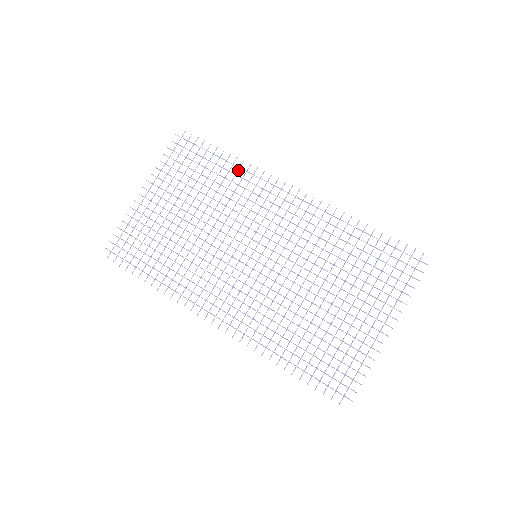
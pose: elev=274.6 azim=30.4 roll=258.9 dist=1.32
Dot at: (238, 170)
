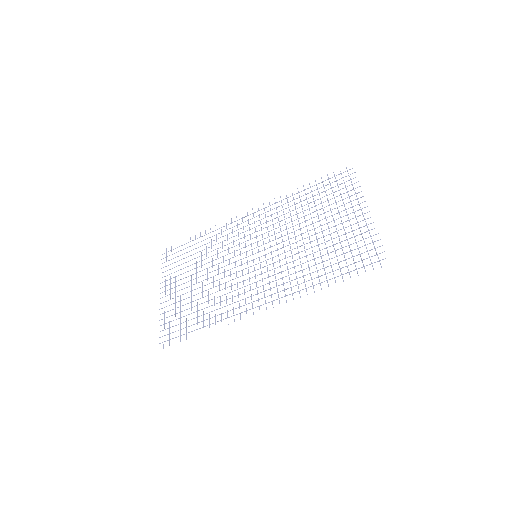
Dot at: occluded
